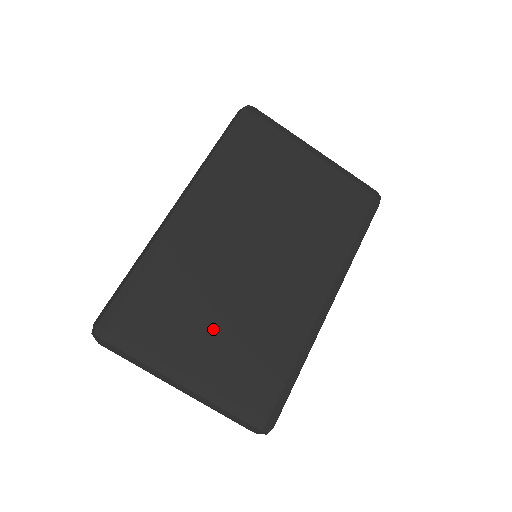
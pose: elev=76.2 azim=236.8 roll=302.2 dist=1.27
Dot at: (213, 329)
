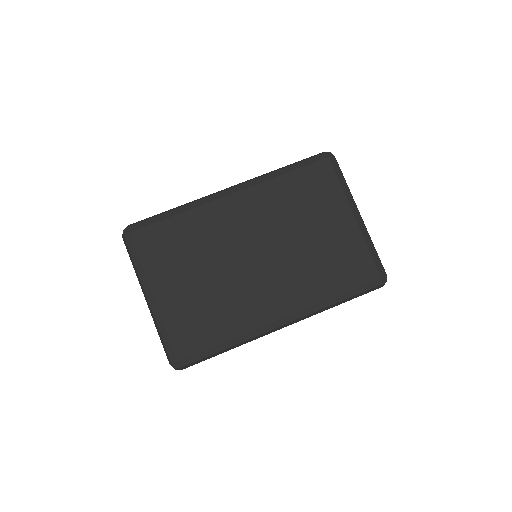
Dot at: (190, 279)
